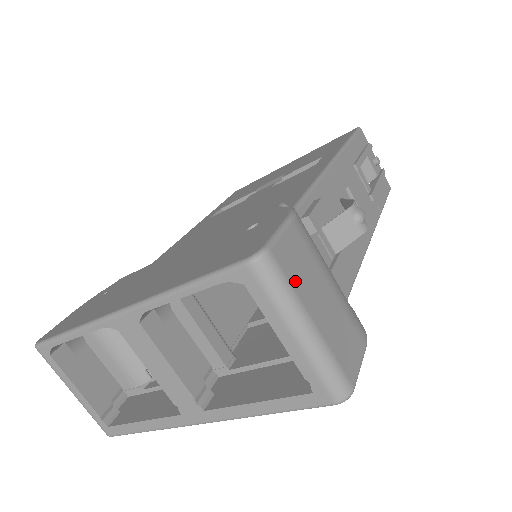
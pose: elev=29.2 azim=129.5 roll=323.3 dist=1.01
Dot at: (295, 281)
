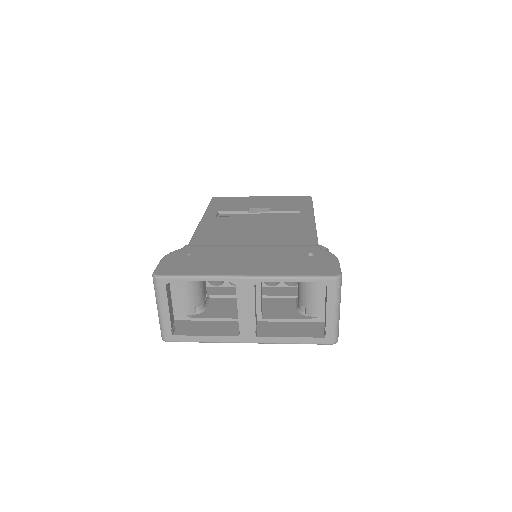
Dot at: occluded
